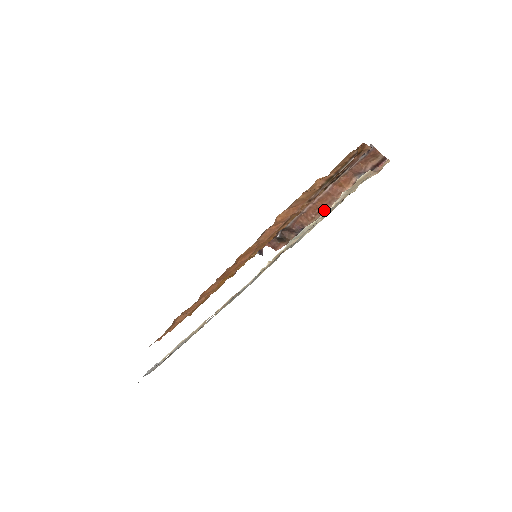
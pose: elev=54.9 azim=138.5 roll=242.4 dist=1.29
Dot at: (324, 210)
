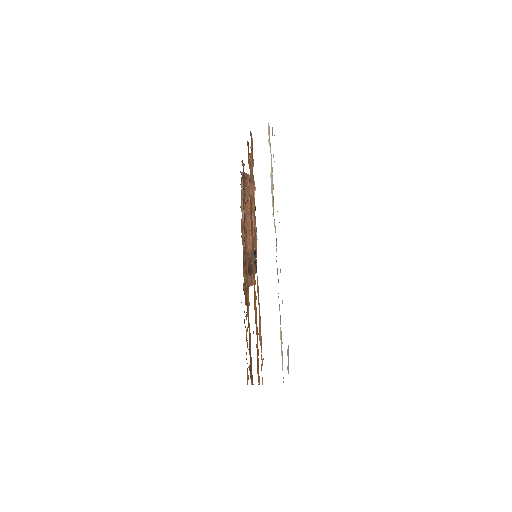
Dot at: (253, 230)
